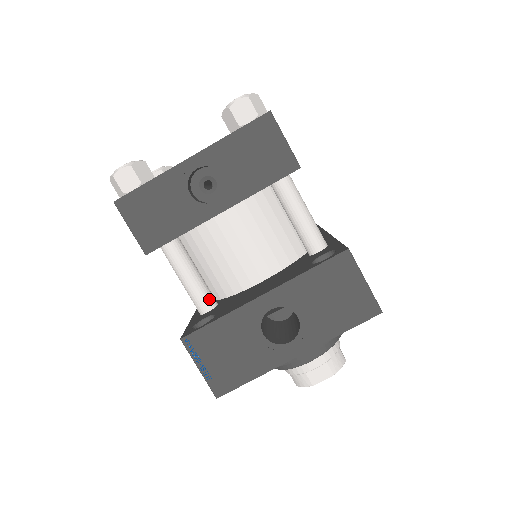
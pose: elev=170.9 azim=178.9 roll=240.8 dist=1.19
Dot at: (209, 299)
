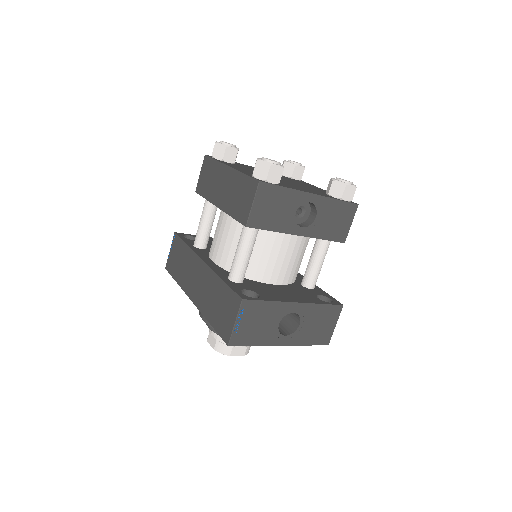
Dot at: occluded
